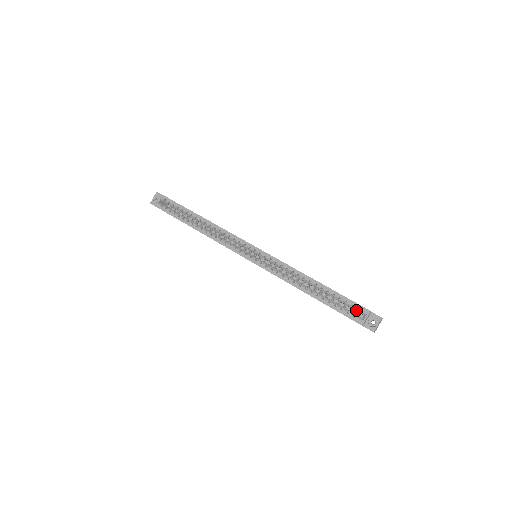
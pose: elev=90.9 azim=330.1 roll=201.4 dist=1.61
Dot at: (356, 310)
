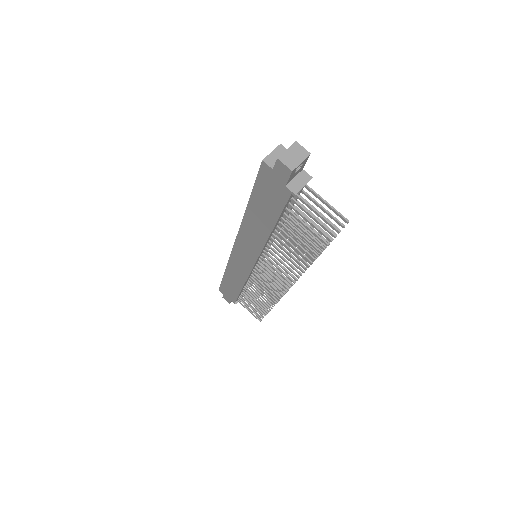
Dot at: occluded
